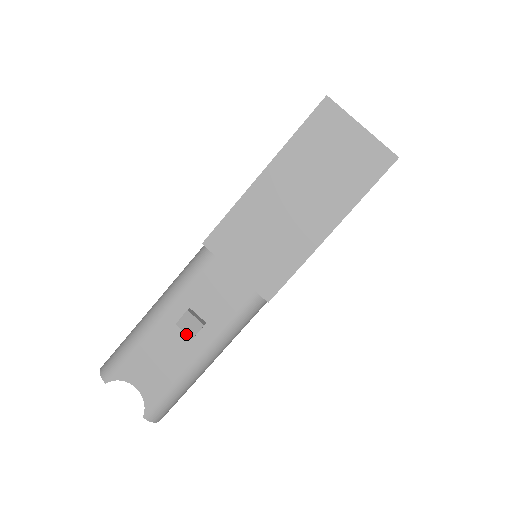
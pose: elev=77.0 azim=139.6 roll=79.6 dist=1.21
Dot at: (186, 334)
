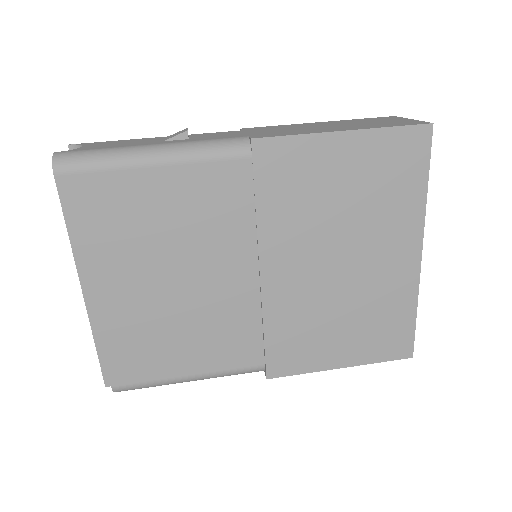
Dot at: (165, 140)
